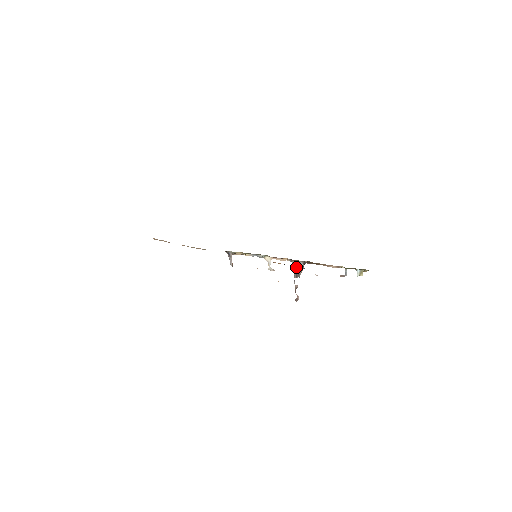
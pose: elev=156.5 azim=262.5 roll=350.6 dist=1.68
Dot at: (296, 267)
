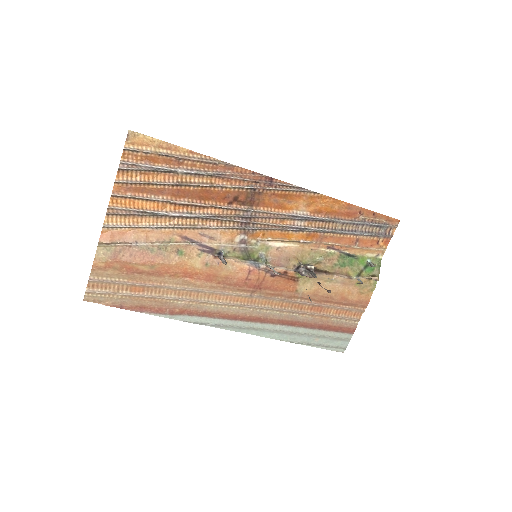
Dot at: (306, 269)
